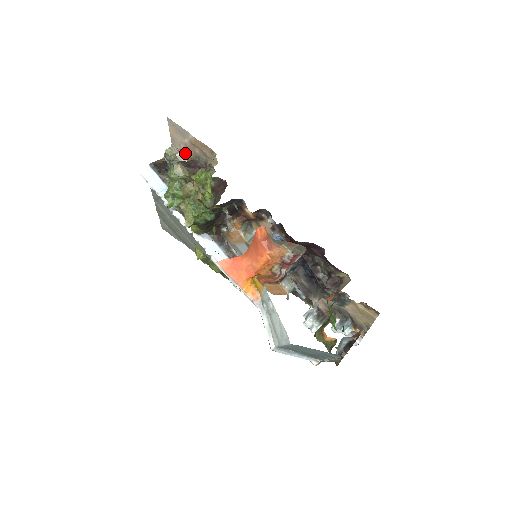
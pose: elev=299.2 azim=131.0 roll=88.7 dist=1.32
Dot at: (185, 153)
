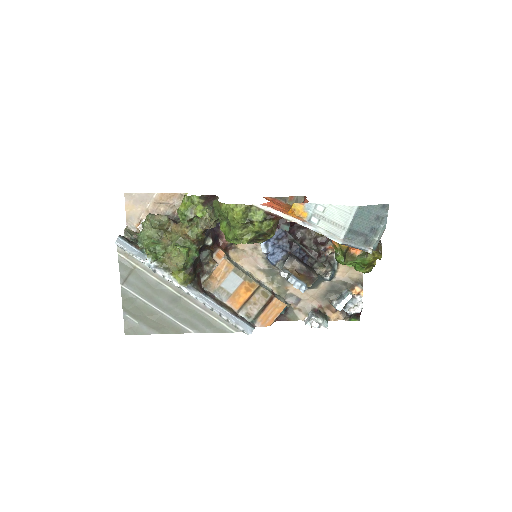
Dot at: occluded
